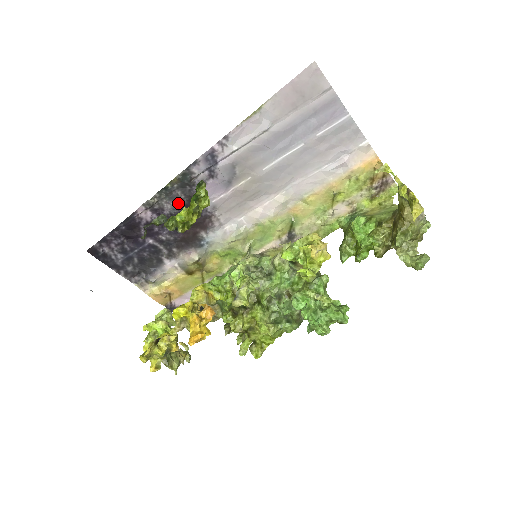
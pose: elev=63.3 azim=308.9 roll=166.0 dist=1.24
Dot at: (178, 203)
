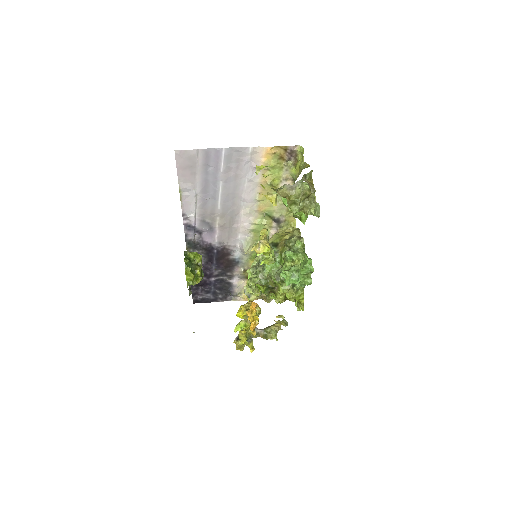
Dot at: (202, 255)
